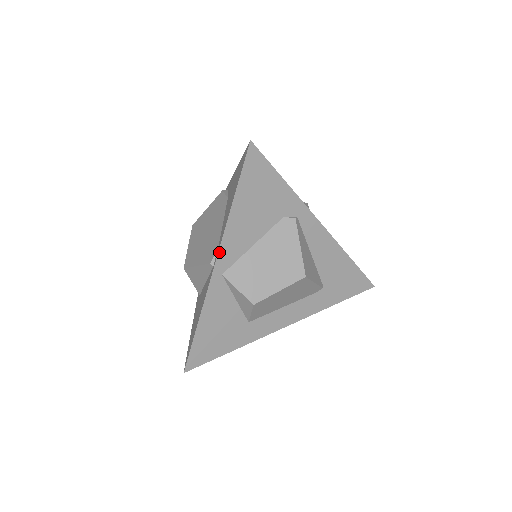
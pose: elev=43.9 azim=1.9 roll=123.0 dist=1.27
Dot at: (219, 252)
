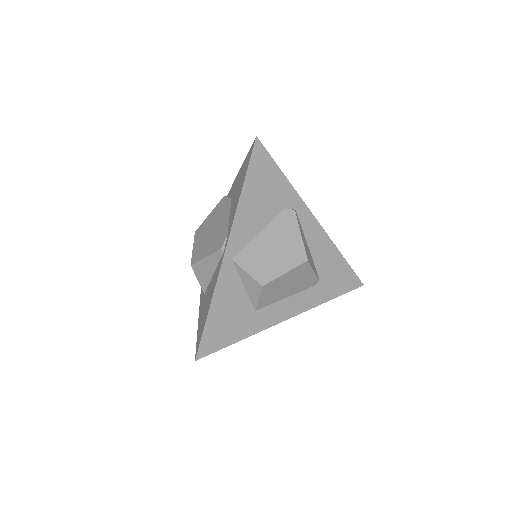
Dot at: (230, 237)
